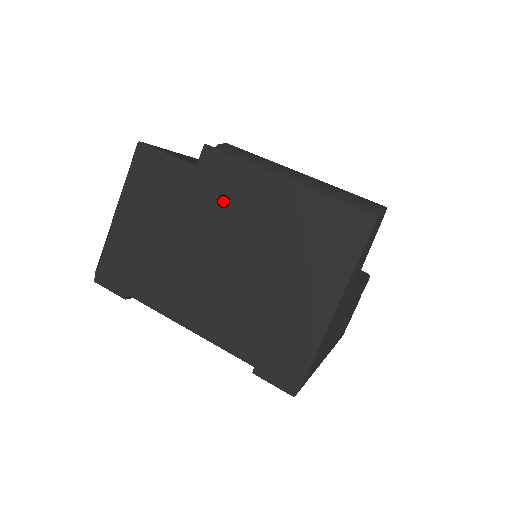
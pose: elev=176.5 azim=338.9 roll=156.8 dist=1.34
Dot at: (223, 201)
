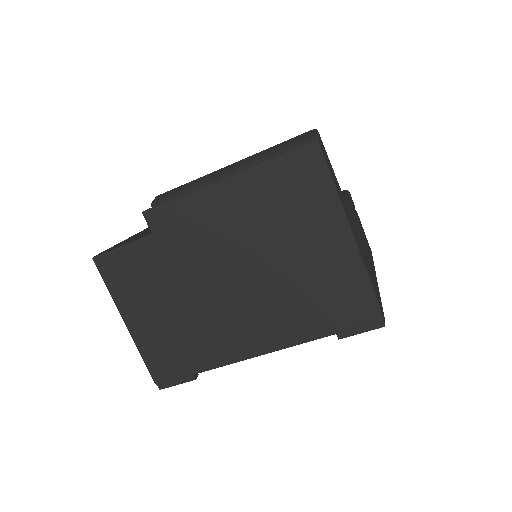
Dot at: (196, 239)
